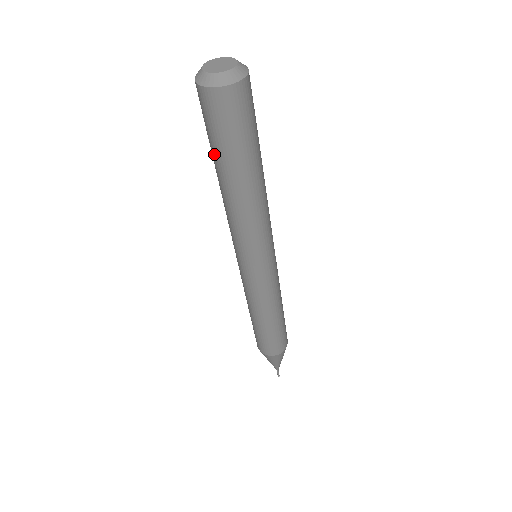
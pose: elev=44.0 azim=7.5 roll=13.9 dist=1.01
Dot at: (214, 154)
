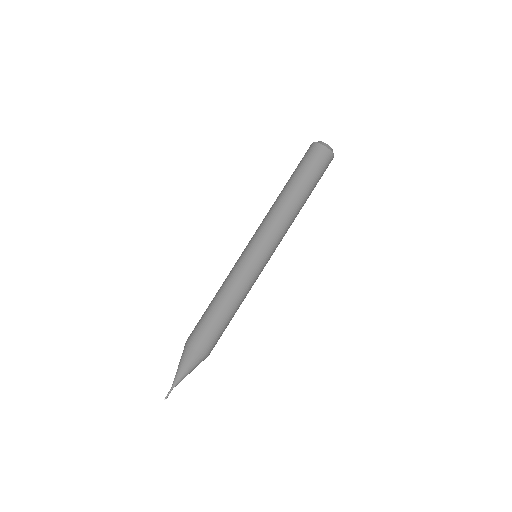
Dot at: (303, 178)
